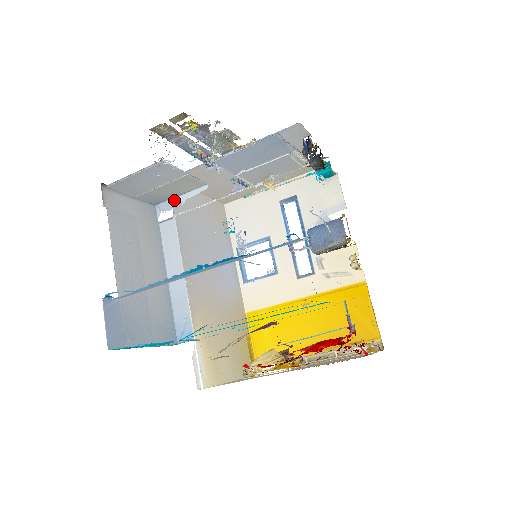
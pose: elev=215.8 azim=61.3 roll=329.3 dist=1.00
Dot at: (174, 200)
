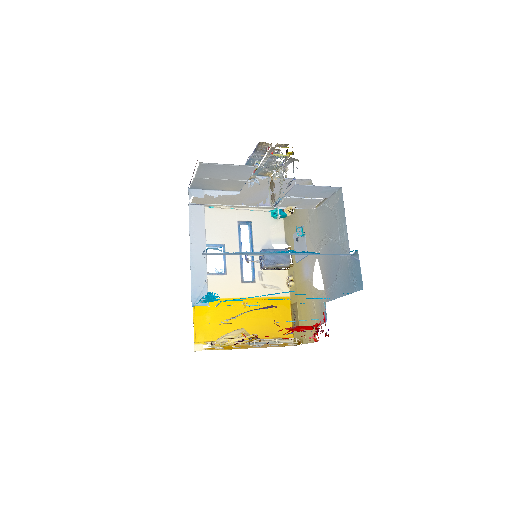
Dot at: (207, 191)
